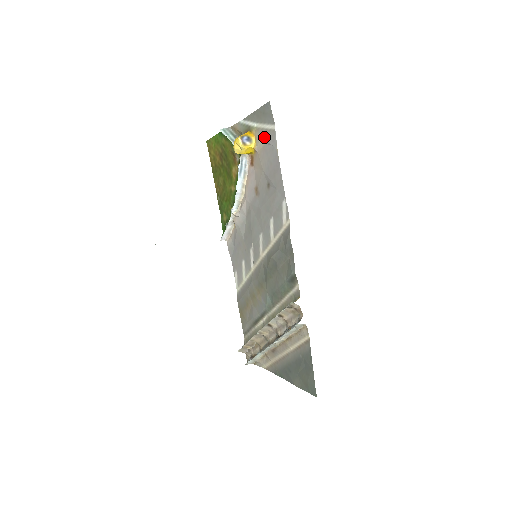
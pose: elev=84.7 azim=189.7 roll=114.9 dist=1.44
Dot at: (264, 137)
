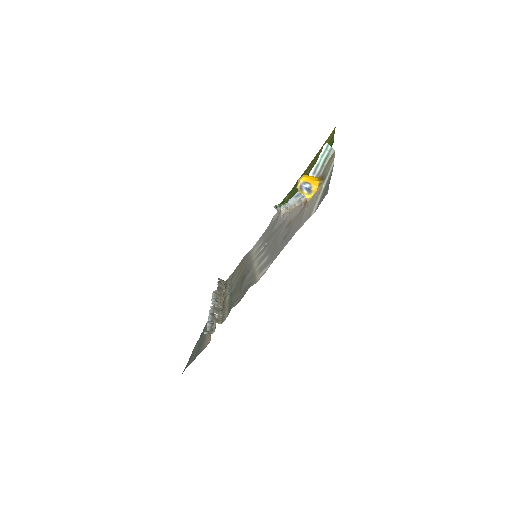
Dot at: (310, 206)
